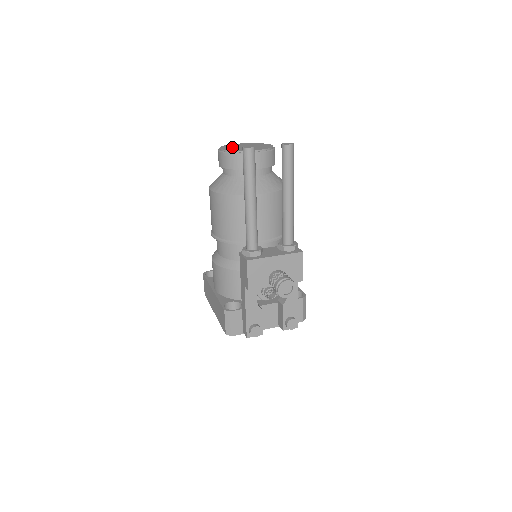
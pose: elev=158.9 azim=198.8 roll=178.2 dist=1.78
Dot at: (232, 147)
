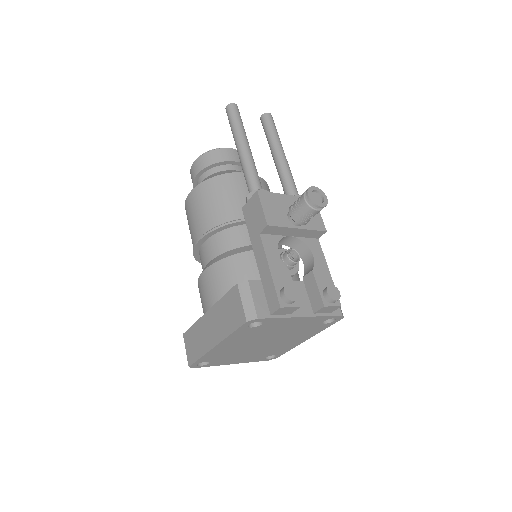
Dot at: occluded
